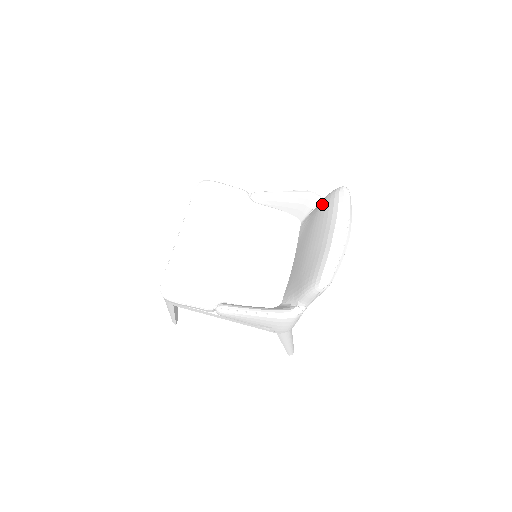
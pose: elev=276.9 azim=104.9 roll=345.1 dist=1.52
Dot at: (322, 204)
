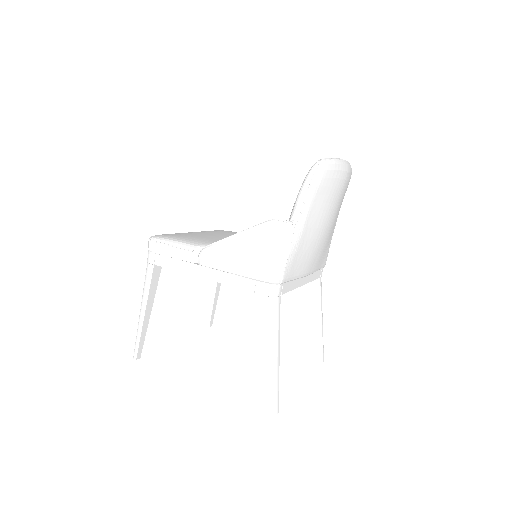
Dot at: occluded
